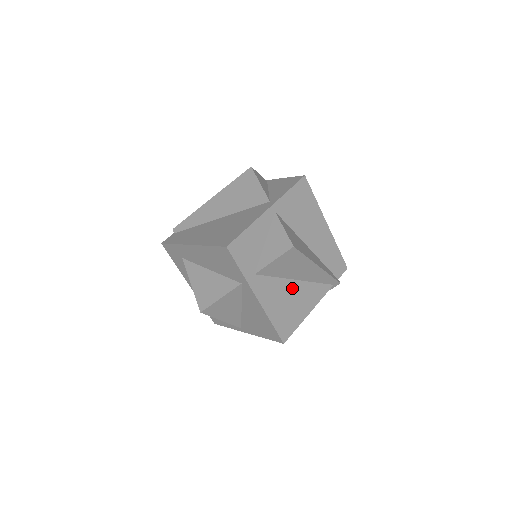
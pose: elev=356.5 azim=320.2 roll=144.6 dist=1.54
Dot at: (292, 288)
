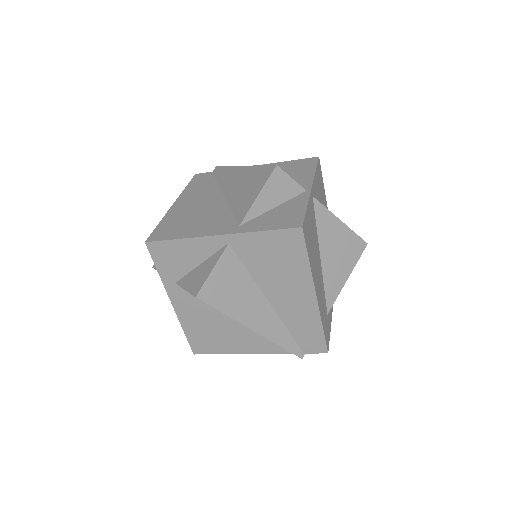
Dot at: (225, 321)
